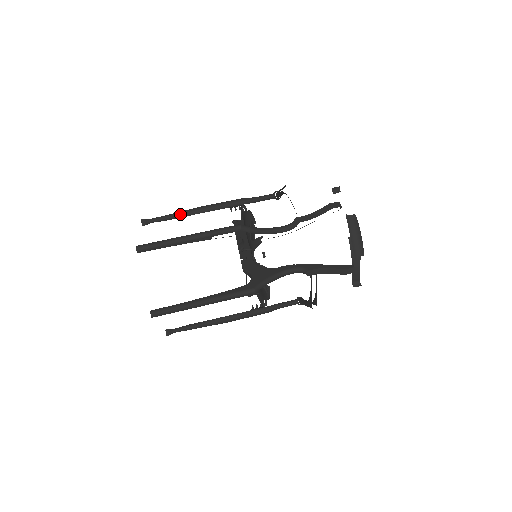
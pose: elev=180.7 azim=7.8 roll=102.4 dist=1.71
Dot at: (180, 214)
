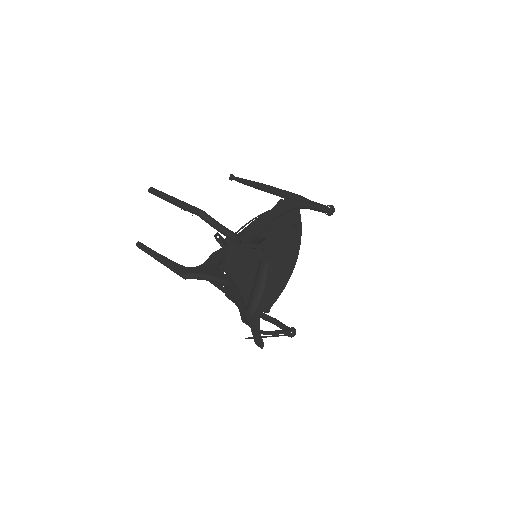
Dot at: (251, 183)
